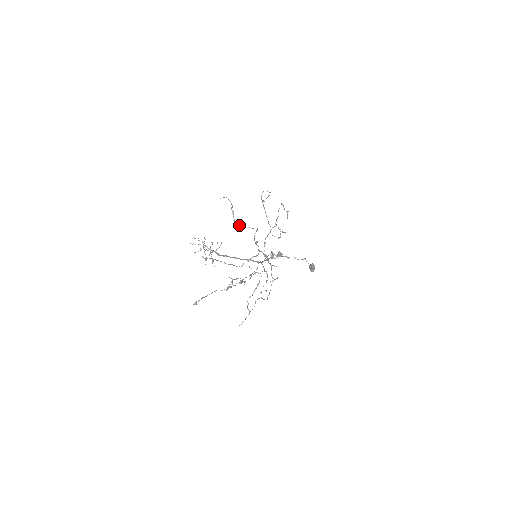
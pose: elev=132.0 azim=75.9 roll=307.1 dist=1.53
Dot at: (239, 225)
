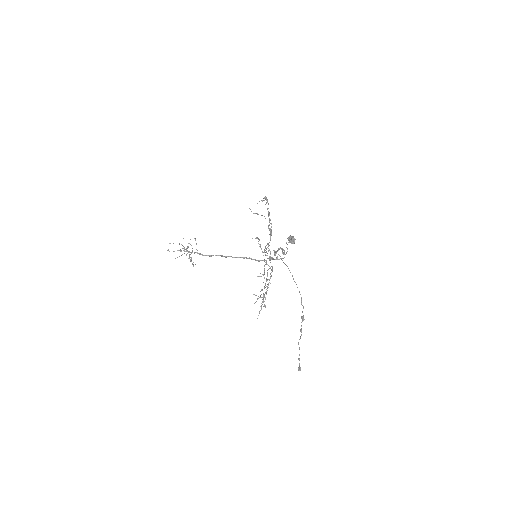
Dot at: occluded
